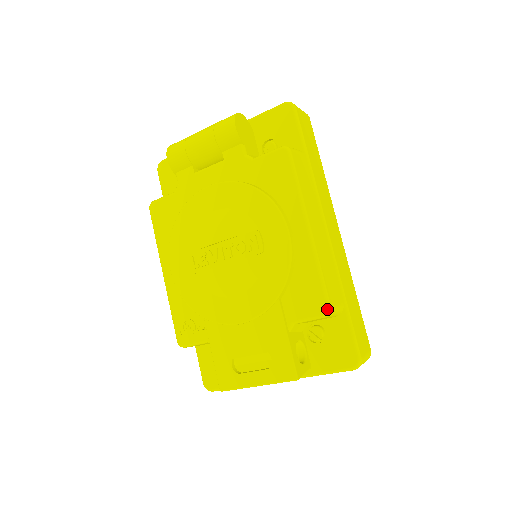
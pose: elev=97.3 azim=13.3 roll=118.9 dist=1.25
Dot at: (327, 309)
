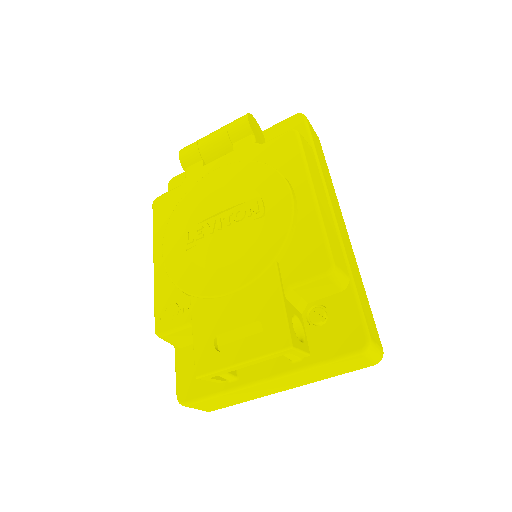
Dot at: (330, 265)
